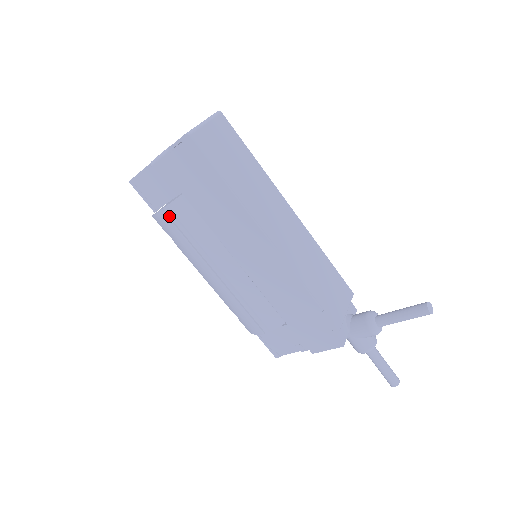
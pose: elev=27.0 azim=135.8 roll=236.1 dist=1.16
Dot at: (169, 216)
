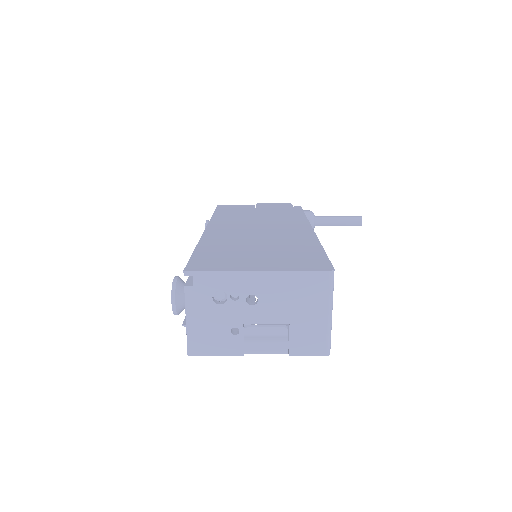
Dot at: occluded
